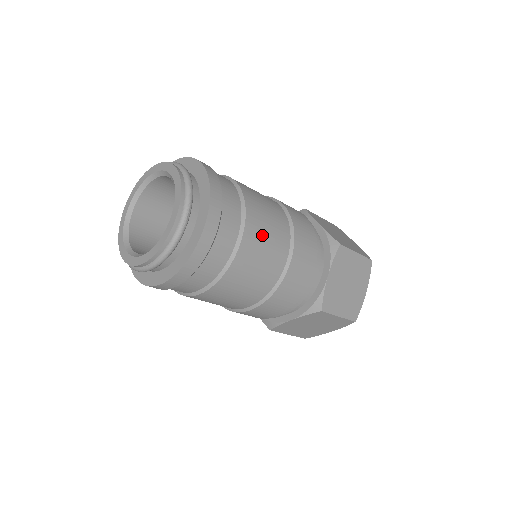
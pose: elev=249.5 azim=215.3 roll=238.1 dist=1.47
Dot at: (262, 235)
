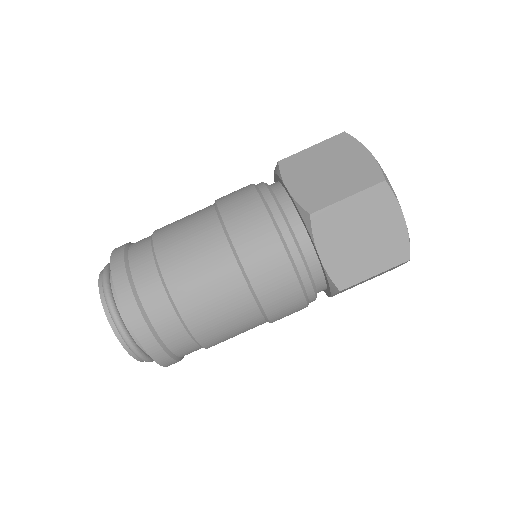
Dot at: (200, 294)
